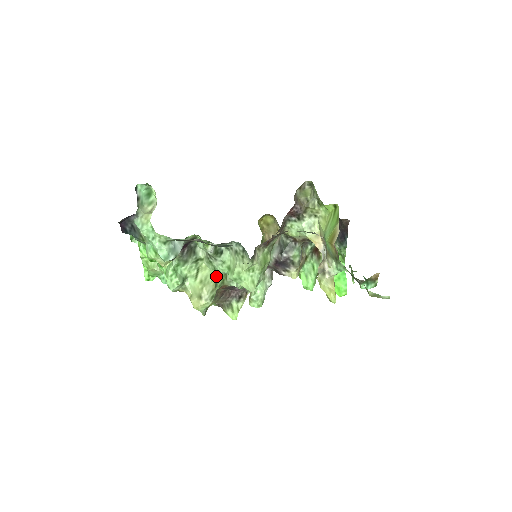
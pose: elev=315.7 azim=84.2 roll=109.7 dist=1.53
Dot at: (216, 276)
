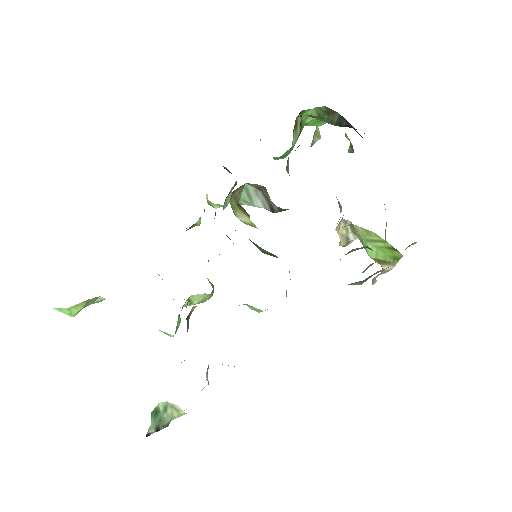
Dot at: occluded
